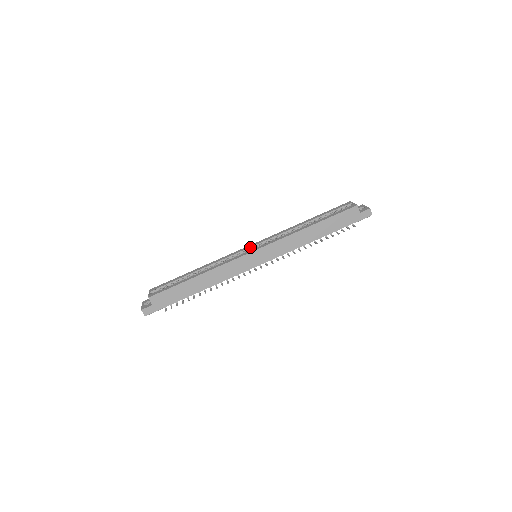
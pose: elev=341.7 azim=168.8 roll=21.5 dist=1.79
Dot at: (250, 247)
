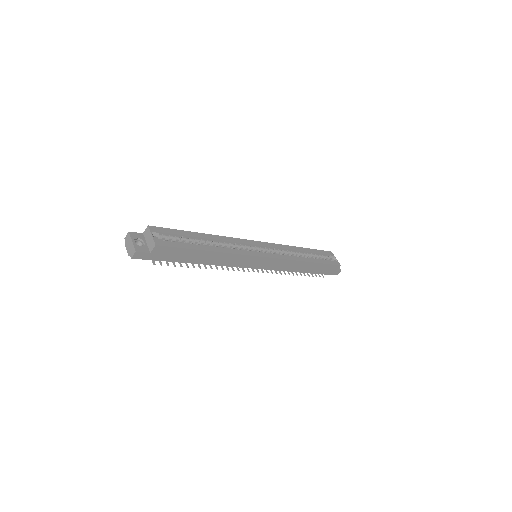
Dot at: (259, 245)
